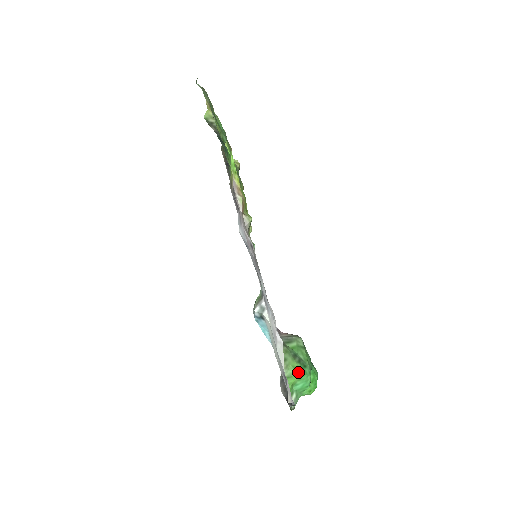
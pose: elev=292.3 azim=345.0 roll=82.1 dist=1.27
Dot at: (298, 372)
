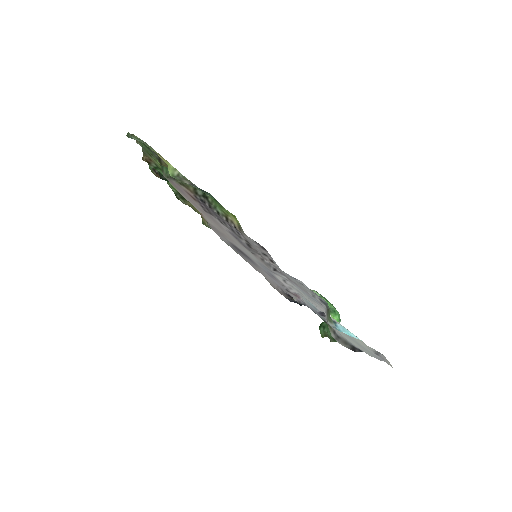
Dot at: (337, 321)
